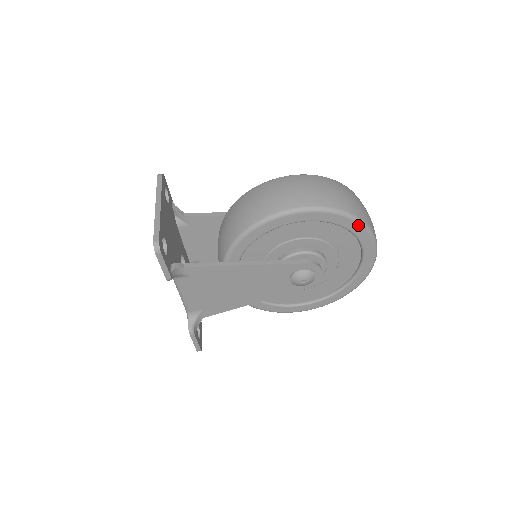
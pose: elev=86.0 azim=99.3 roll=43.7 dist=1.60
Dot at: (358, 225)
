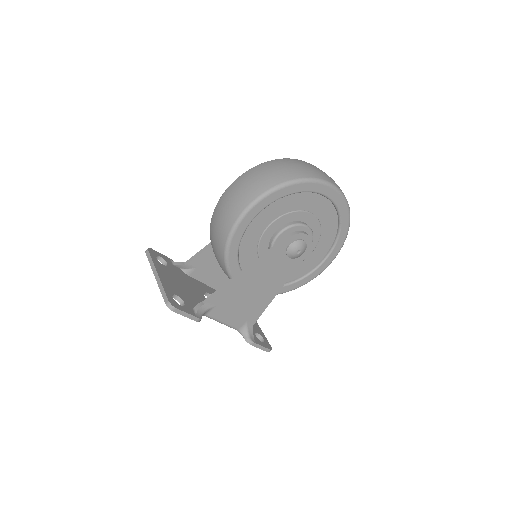
Dot at: (303, 184)
